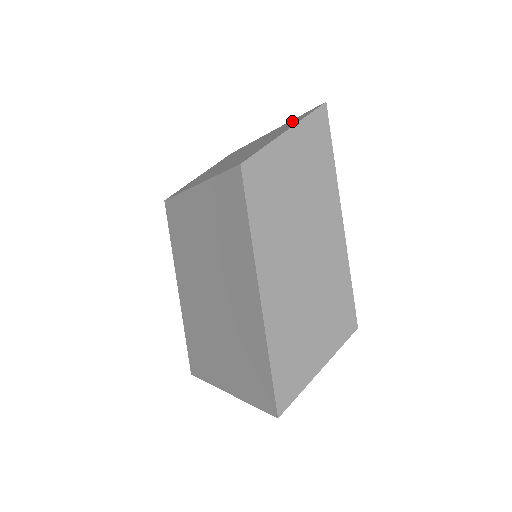
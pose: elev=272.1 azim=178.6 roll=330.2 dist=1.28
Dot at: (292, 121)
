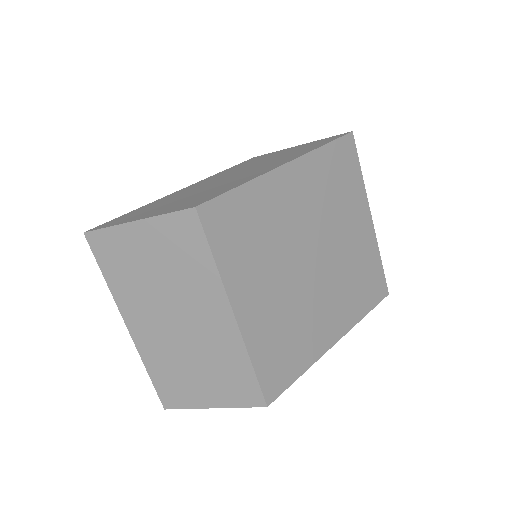
Dot at: occluded
